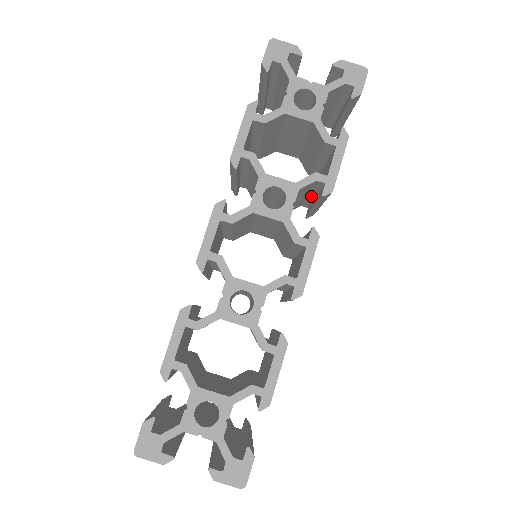
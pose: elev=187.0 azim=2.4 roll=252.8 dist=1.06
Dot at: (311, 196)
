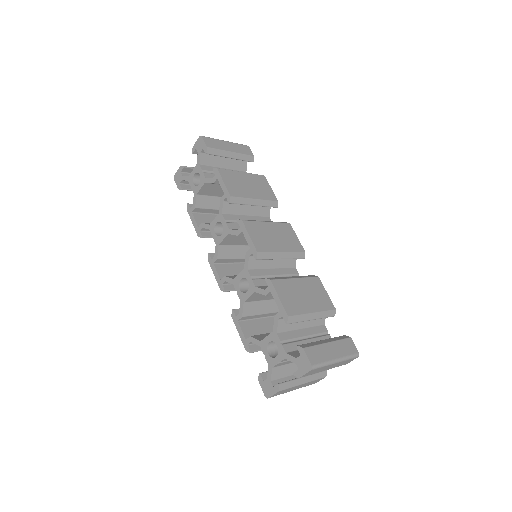
Dot at: occluded
